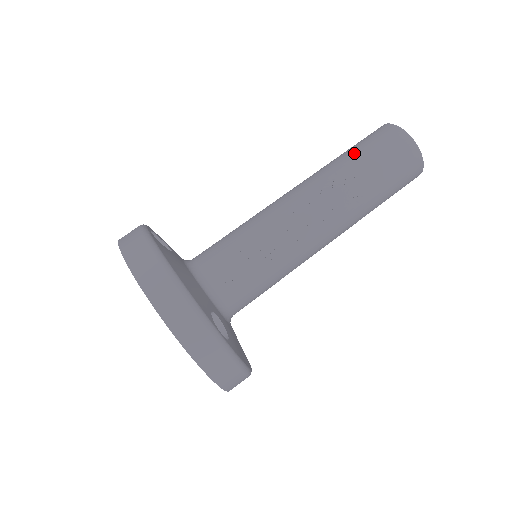
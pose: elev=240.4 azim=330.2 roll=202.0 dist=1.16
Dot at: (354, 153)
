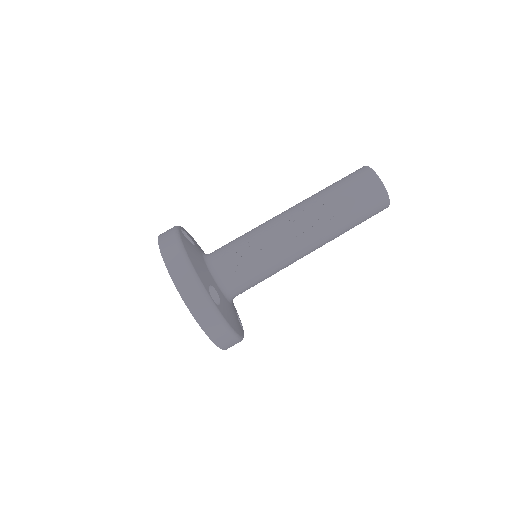
Dot at: (334, 186)
